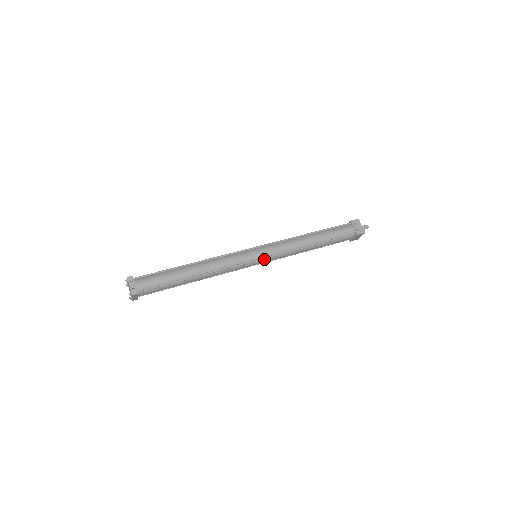
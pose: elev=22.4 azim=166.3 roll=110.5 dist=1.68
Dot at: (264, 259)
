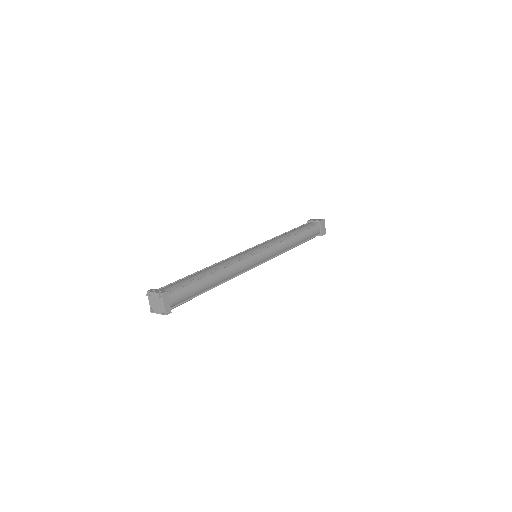
Dot at: (264, 251)
